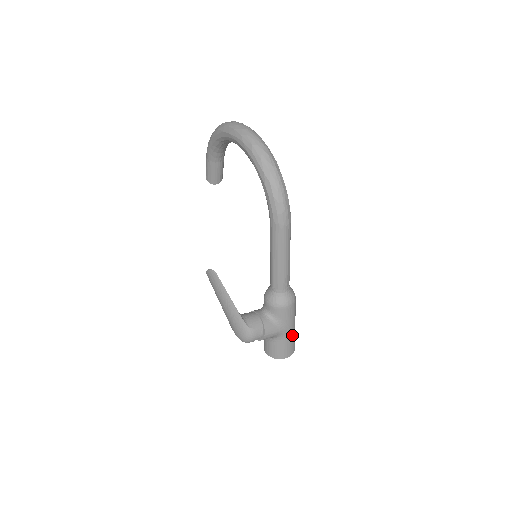
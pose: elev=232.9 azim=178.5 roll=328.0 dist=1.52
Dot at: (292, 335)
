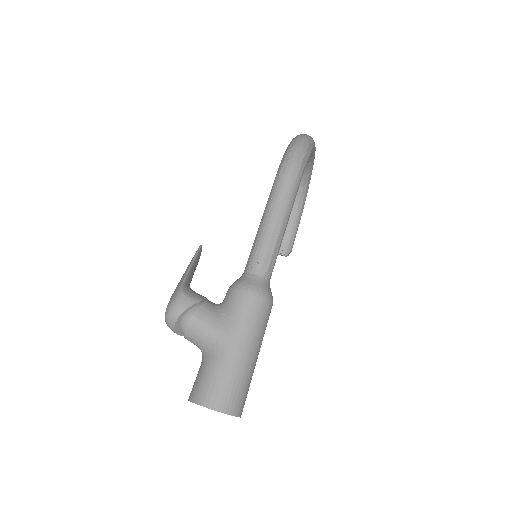
Dot at: (235, 363)
